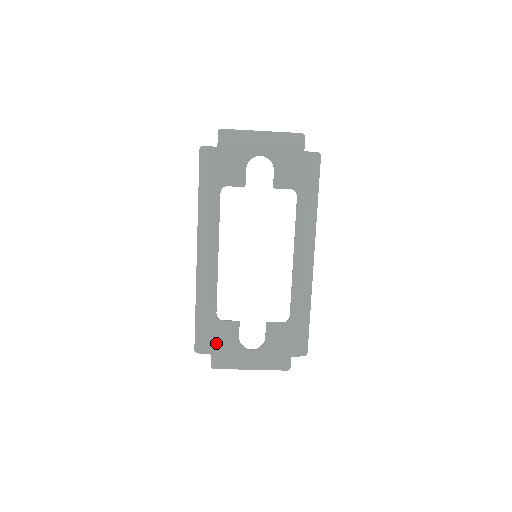
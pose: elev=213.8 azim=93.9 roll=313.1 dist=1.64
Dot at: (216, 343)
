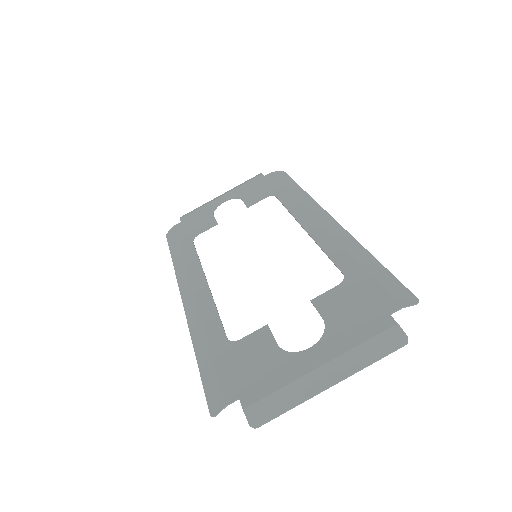
Dot at: (242, 375)
